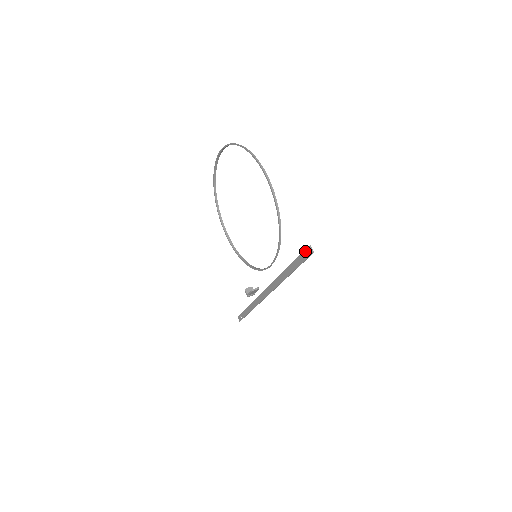
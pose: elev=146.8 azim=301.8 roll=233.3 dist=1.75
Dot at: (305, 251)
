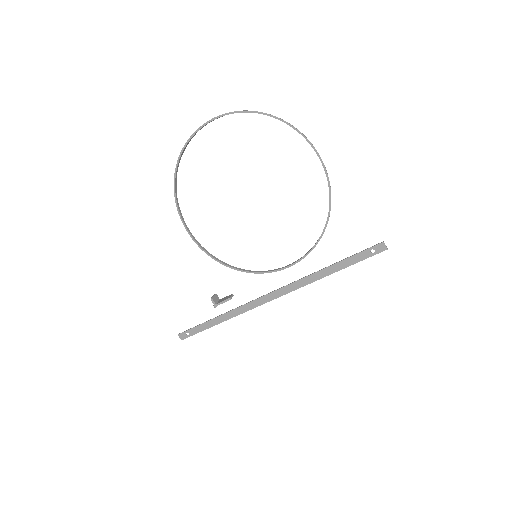
Dot at: (373, 248)
